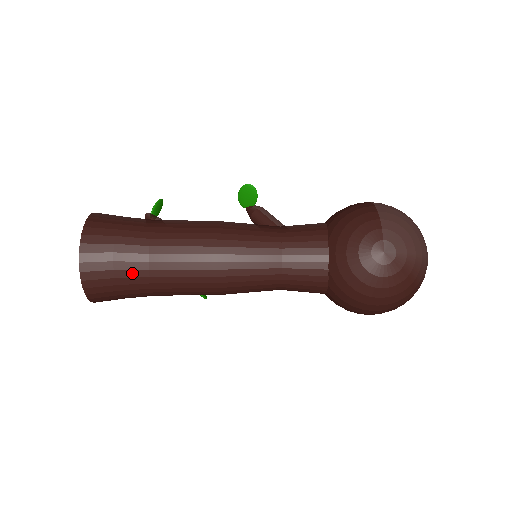
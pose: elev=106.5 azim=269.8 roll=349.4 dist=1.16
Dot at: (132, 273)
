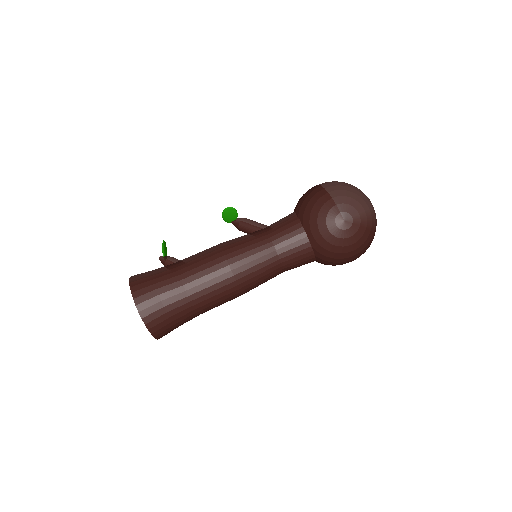
Dot at: (180, 309)
